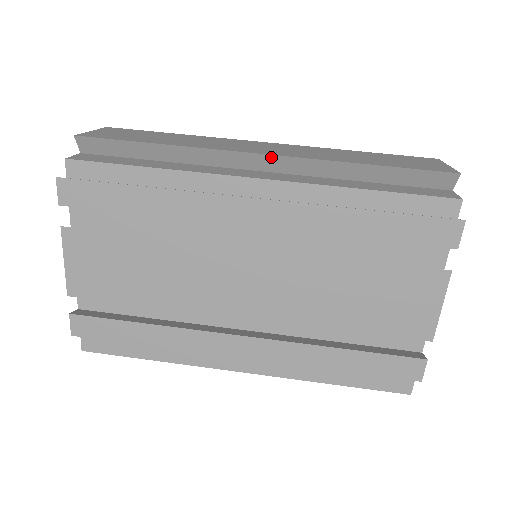
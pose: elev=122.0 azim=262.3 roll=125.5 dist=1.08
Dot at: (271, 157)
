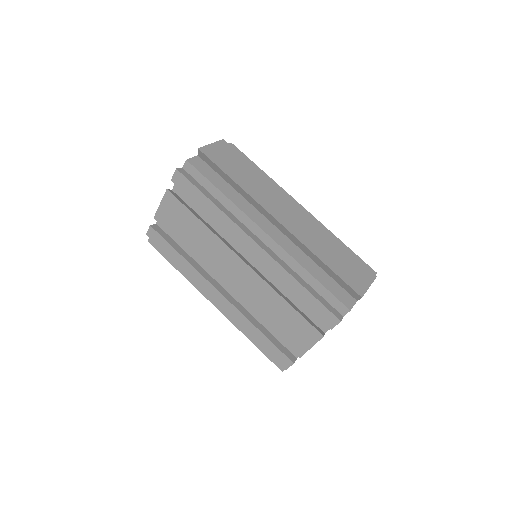
Dot at: (281, 225)
